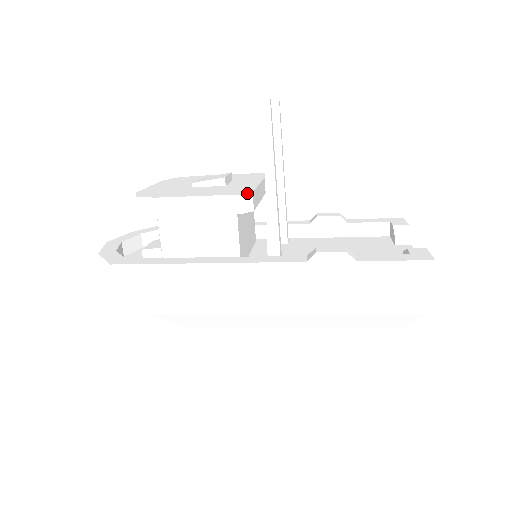
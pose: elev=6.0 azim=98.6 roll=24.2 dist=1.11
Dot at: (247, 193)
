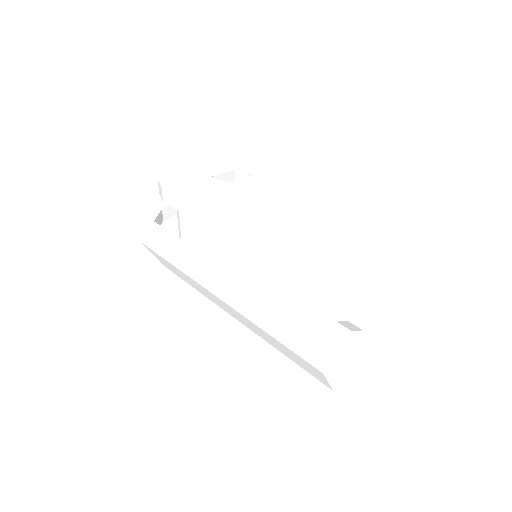
Dot at: (213, 211)
